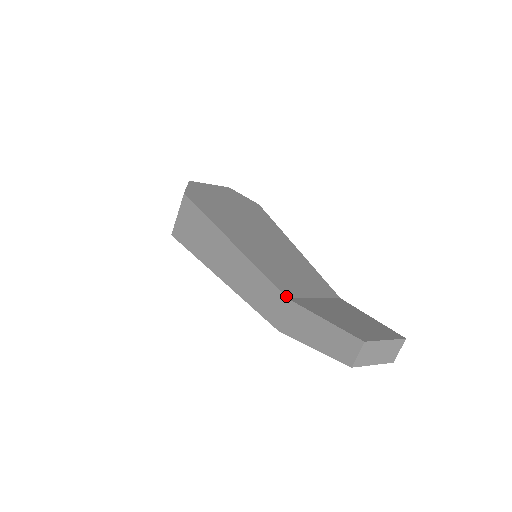
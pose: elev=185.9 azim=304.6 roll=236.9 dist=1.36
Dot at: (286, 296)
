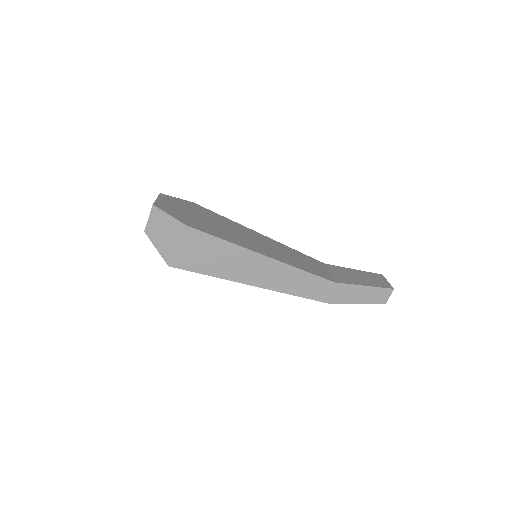
Dot at: (333, 281)
